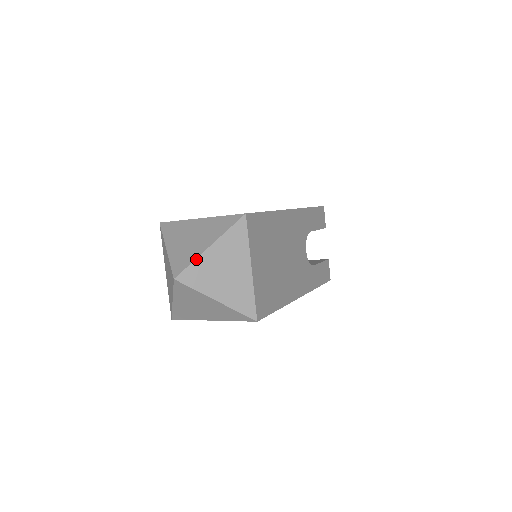
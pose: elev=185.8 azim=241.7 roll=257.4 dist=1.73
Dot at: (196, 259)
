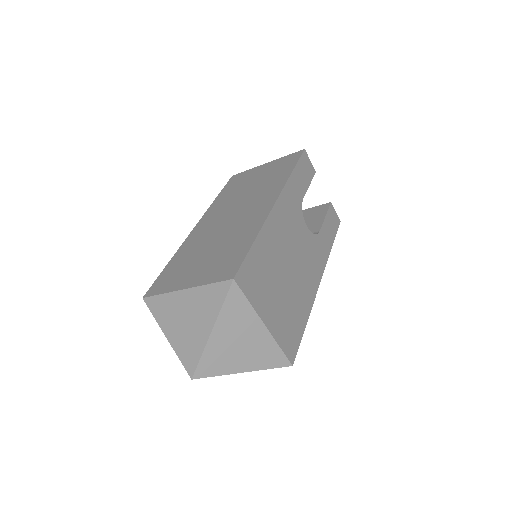
Dot at: (204, 350)
